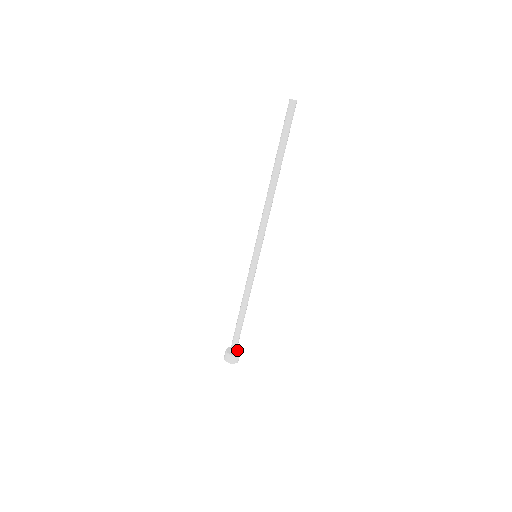
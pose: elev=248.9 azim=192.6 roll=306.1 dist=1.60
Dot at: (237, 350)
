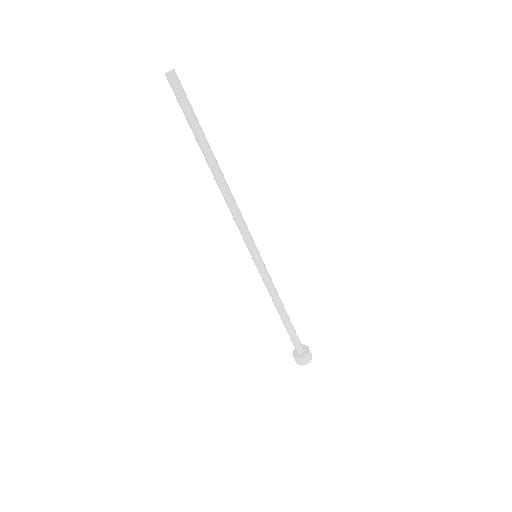
Dot at: (306, 350)
